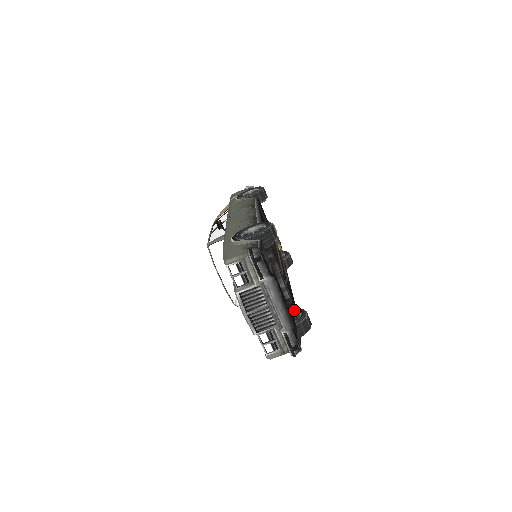
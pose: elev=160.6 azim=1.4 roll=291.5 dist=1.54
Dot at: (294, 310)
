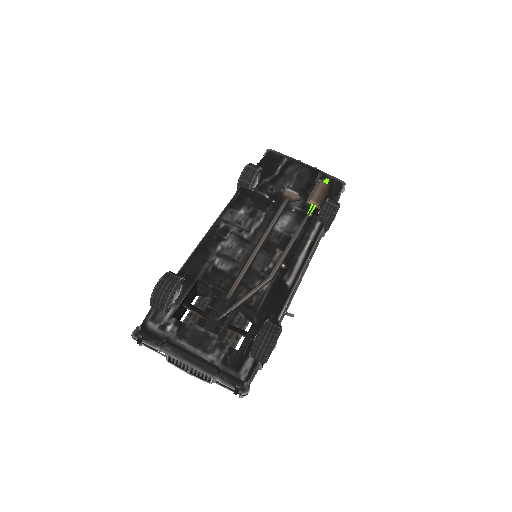
Dot at: occluded
